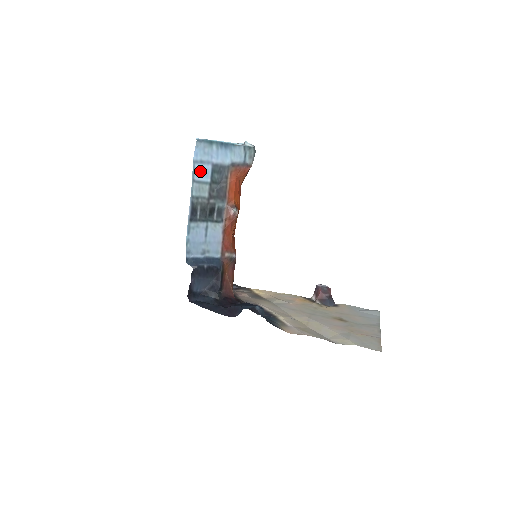
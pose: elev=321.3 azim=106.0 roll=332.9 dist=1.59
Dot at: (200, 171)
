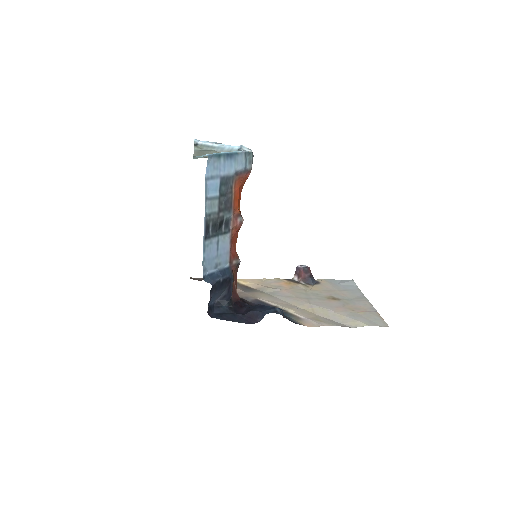
Dot at: (211, 187)
